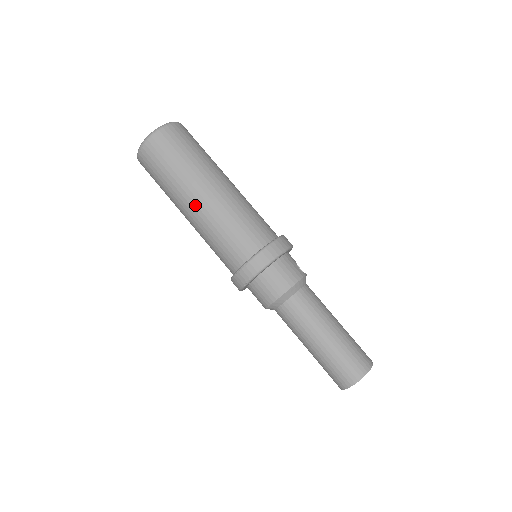
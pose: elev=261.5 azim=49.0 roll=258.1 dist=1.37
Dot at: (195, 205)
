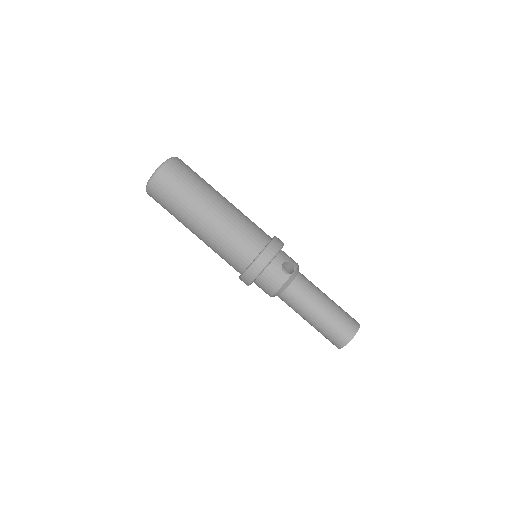
Dot at: (196, 235)
